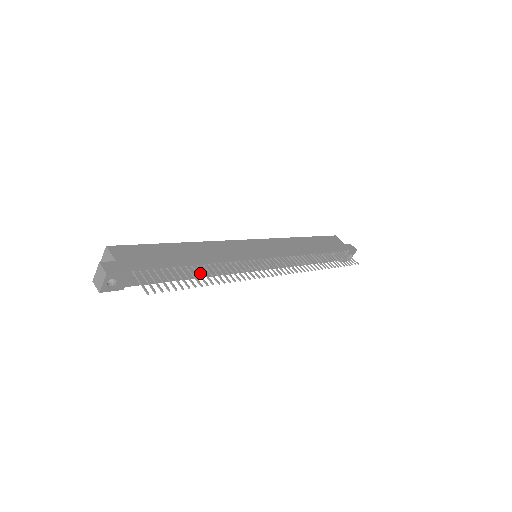
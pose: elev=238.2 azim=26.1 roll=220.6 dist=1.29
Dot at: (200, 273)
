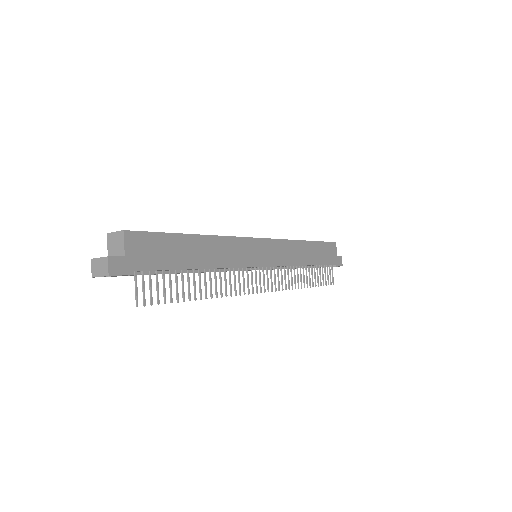
Dot at: (196, 272)
